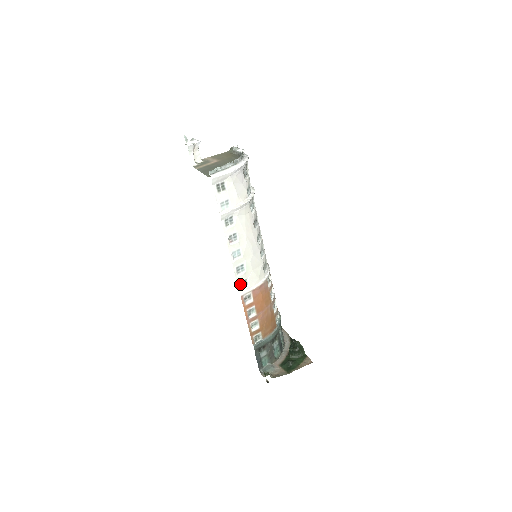
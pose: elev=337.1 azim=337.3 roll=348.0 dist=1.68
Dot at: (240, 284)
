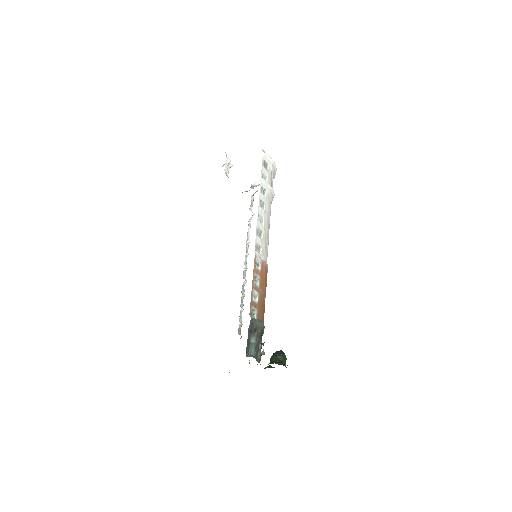
Dot at: (256, 246)
